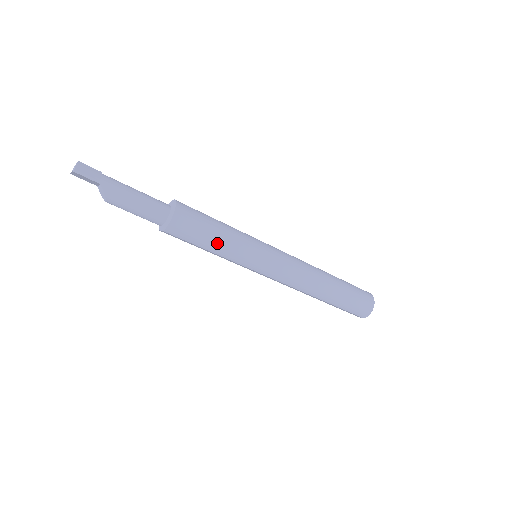
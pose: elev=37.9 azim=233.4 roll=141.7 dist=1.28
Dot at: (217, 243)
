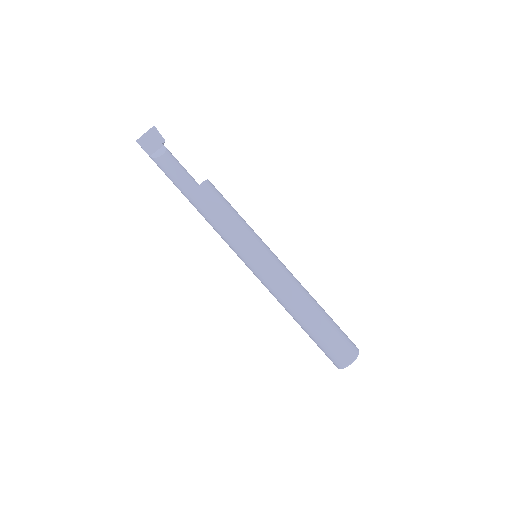
Dot at: (237, 212)
